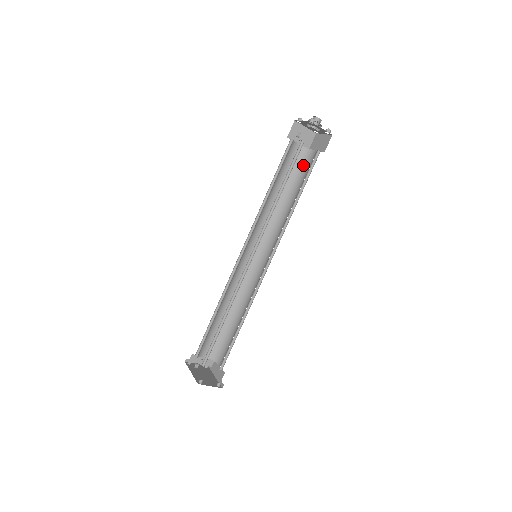
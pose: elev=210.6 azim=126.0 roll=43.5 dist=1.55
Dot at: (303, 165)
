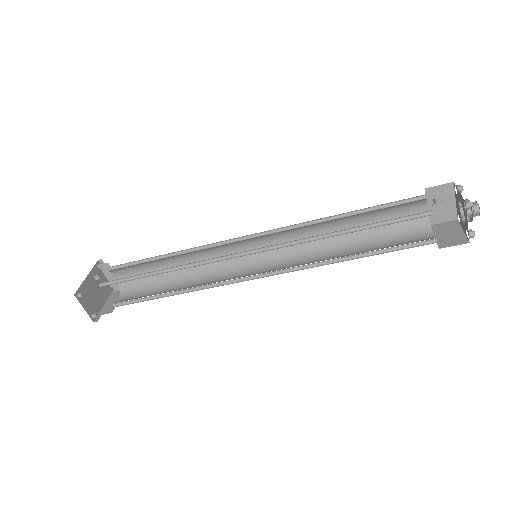
Dot at: (405, 233)
